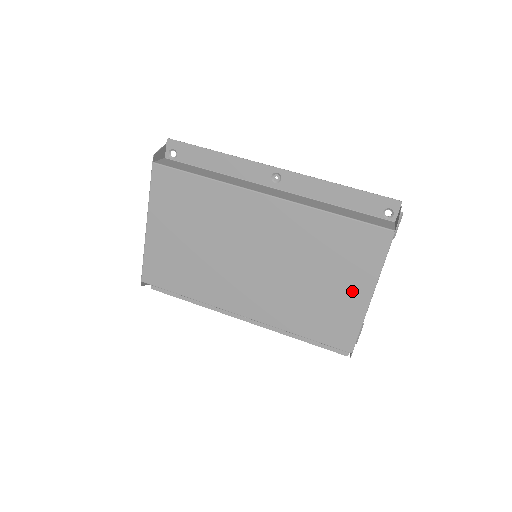
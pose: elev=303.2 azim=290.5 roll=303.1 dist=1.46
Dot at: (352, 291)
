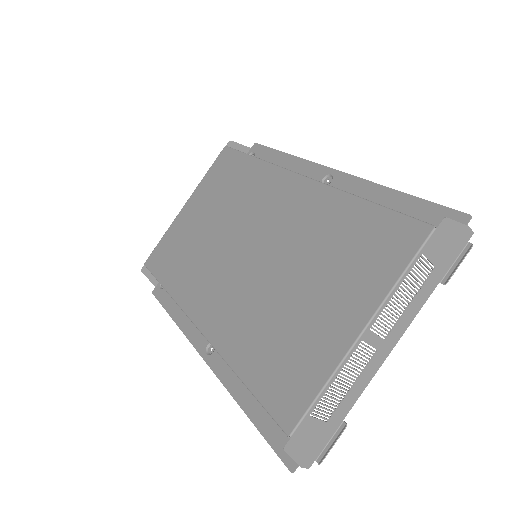
Dot at: (337, 316)
